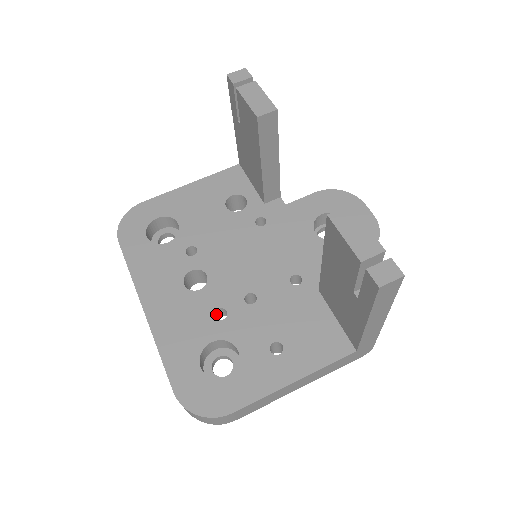
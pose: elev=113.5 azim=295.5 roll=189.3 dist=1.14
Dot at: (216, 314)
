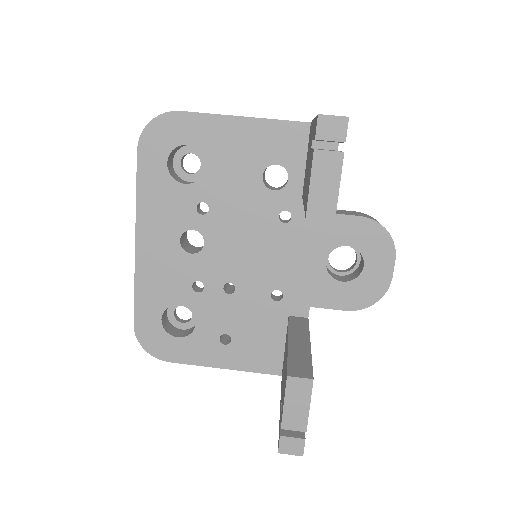
Dot at: (196, 280)
